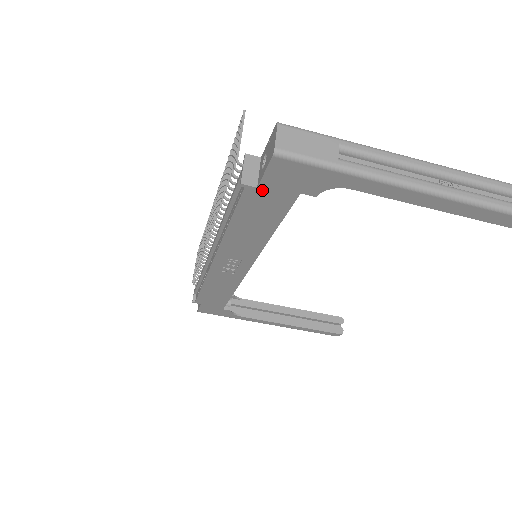
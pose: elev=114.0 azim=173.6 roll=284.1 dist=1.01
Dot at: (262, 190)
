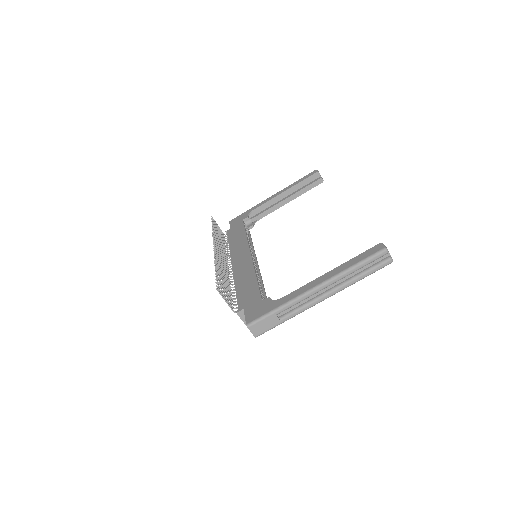
Dot at: occluded
